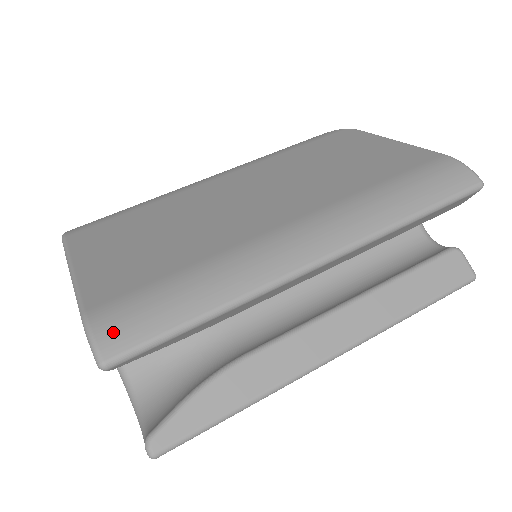
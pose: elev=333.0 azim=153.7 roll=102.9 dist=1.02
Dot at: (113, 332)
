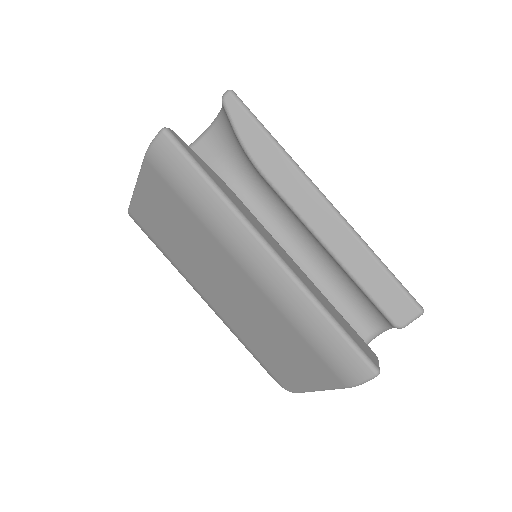
Dot at: occluded
